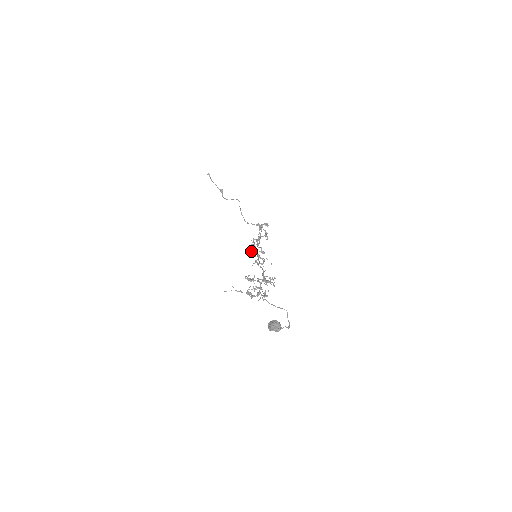
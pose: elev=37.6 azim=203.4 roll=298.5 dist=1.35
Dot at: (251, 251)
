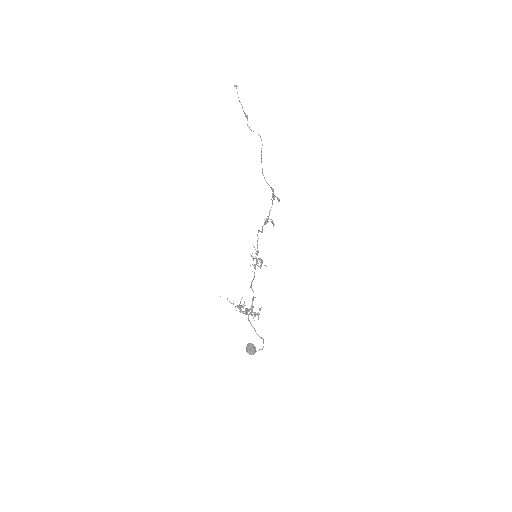
Dot at: occluded
